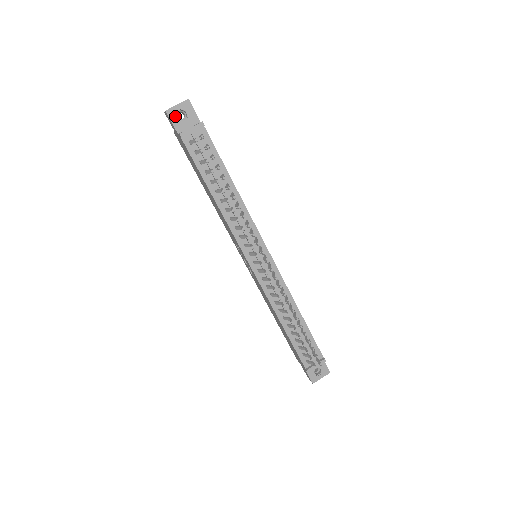
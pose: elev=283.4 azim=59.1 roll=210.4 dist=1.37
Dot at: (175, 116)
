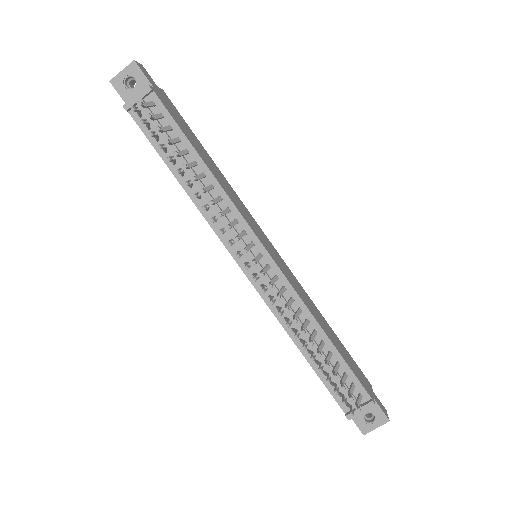
Dot at: (122, 86)
